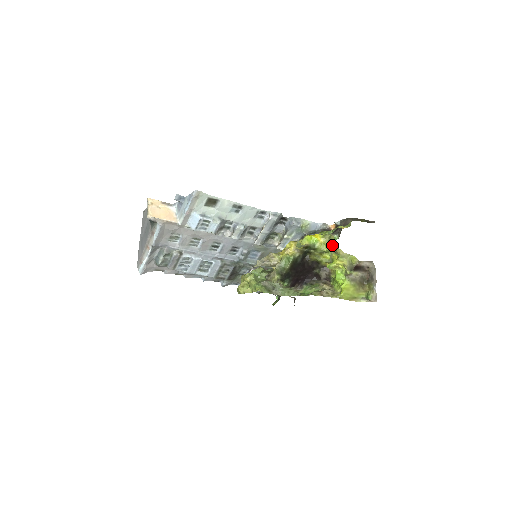
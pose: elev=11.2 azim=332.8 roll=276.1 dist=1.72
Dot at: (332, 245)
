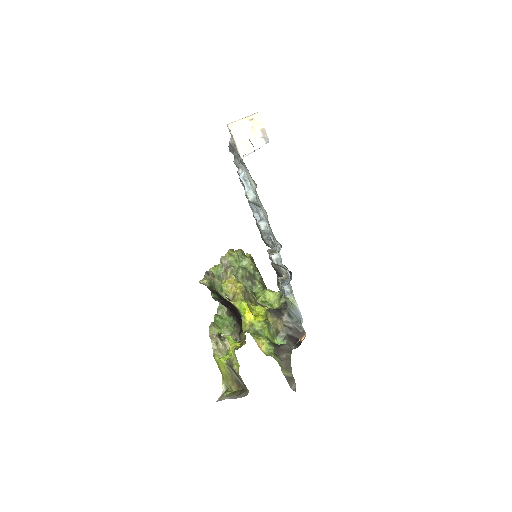
Dot at: occluded
